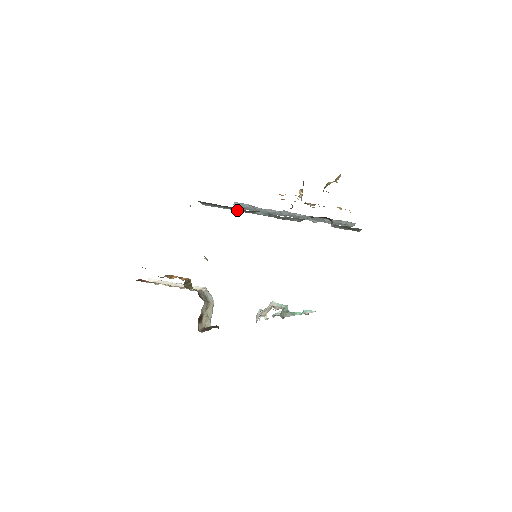
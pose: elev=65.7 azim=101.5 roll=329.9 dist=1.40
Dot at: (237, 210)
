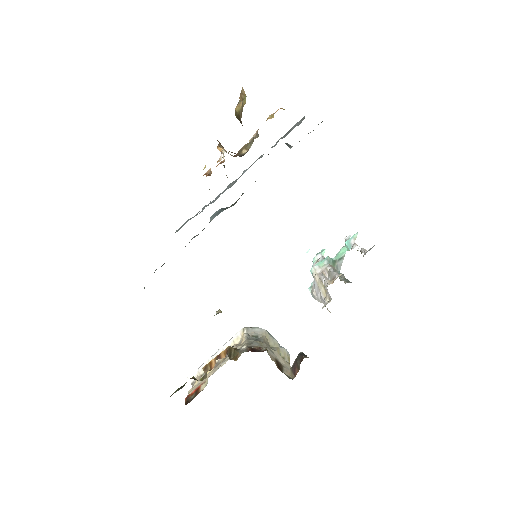
Dot at: occluded
